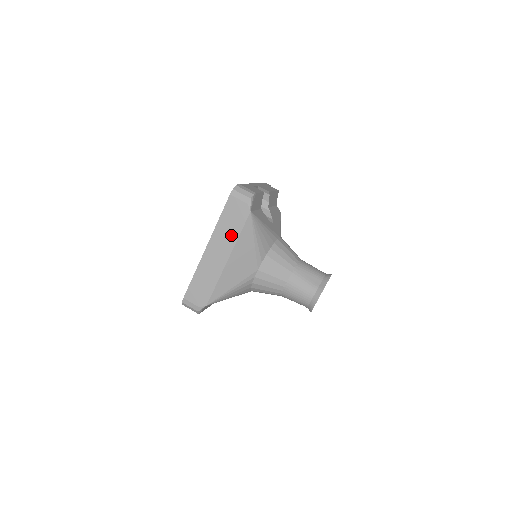
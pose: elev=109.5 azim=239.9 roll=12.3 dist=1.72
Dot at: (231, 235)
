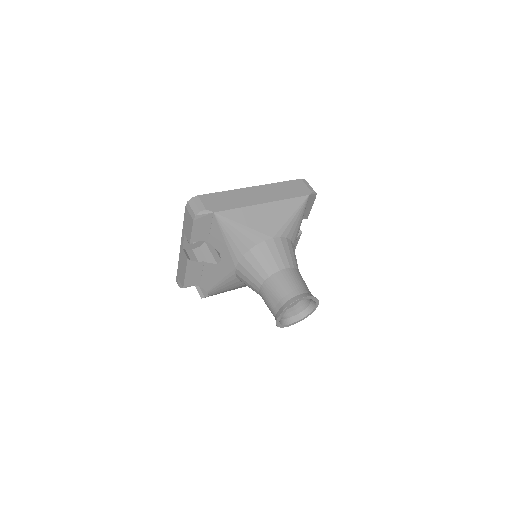
Dot at: (281, 194)
